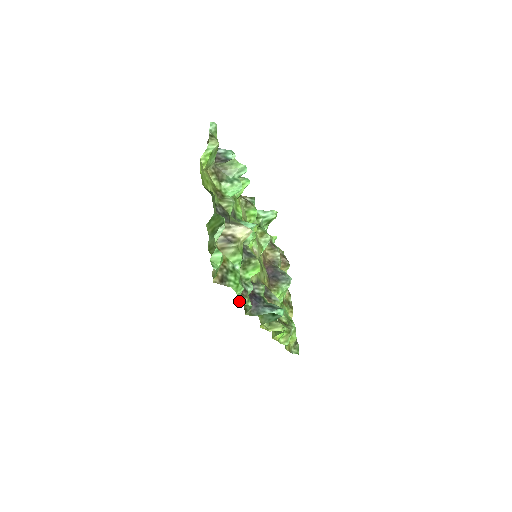
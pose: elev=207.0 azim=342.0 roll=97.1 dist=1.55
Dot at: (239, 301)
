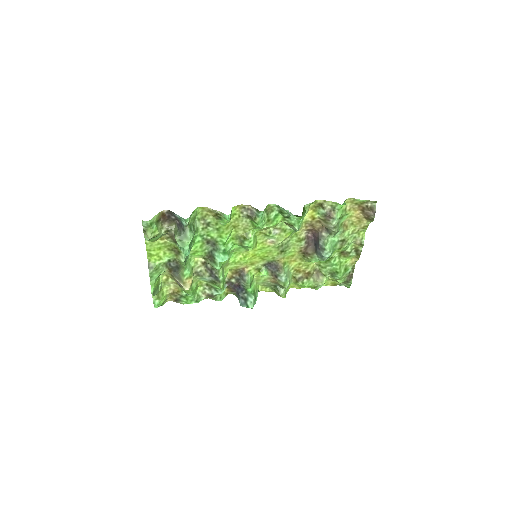
Dot at: occluded
